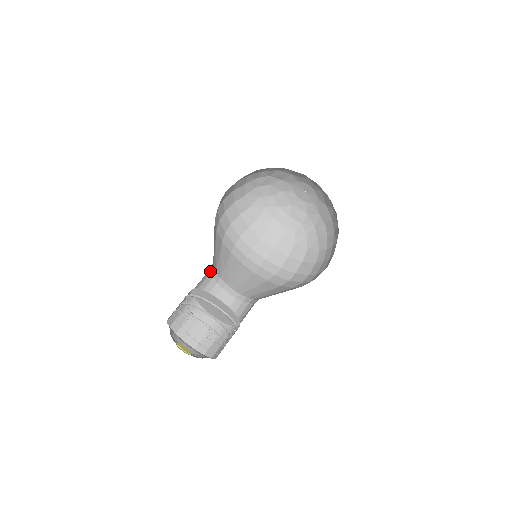
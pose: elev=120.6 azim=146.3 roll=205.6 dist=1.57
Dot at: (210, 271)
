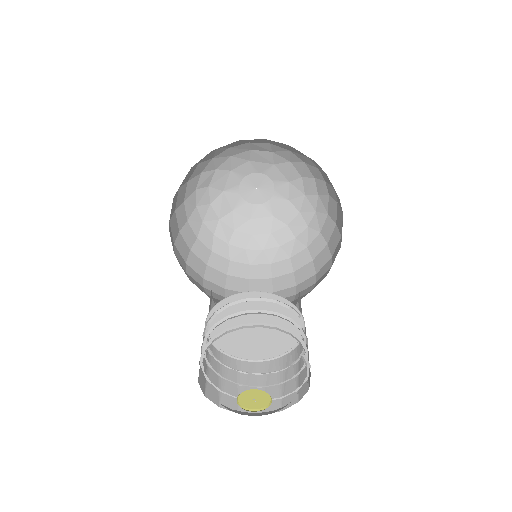
Dot at: occluded
